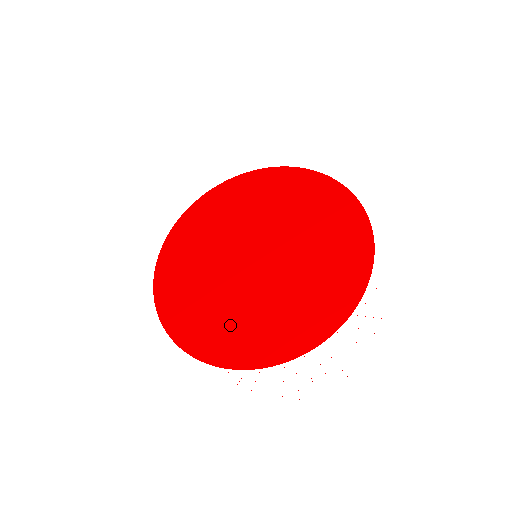
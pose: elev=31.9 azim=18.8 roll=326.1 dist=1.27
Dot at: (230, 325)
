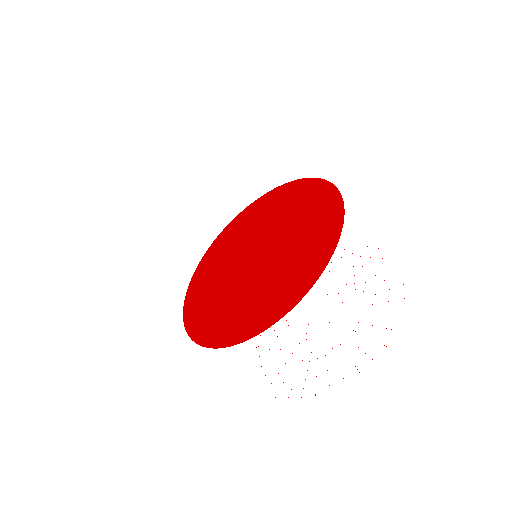
Dot at: (272, 293)
